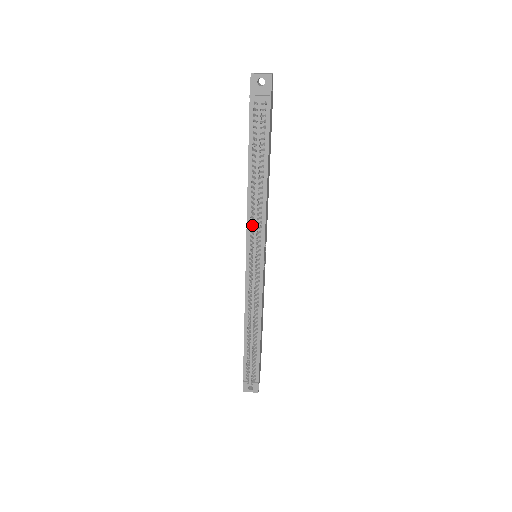
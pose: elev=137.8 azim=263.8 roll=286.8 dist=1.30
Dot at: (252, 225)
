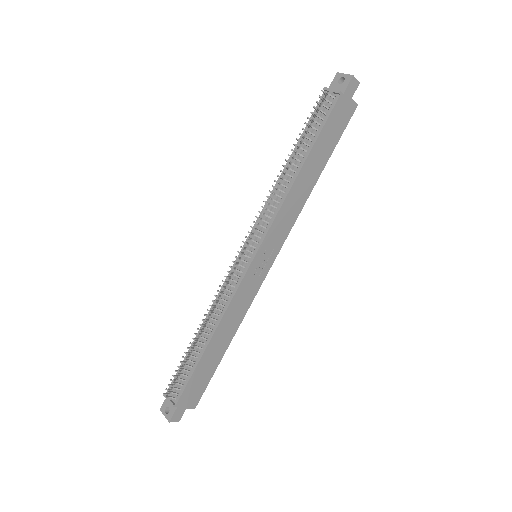
Dot at: (261, 206)
